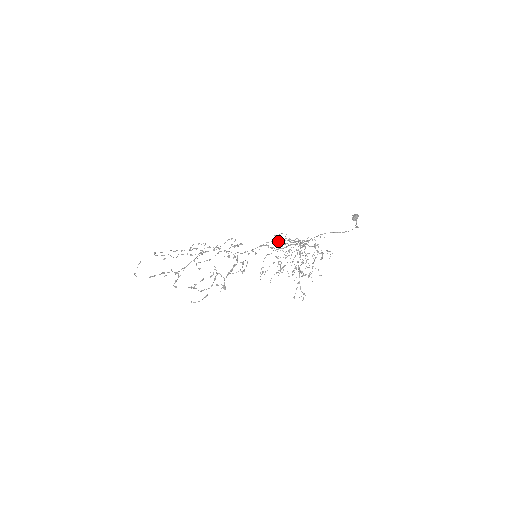
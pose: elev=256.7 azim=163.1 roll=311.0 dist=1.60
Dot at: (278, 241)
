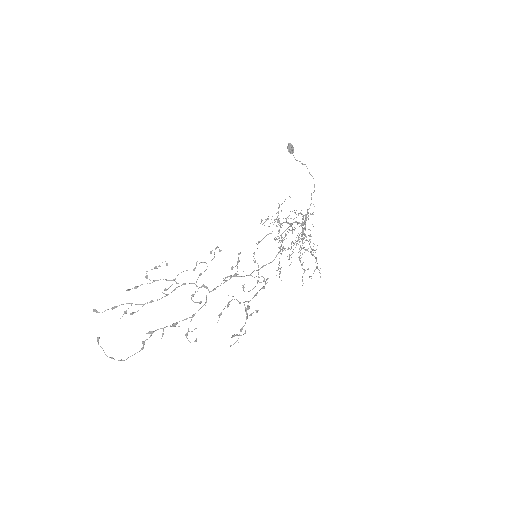
Dot at: occluded
